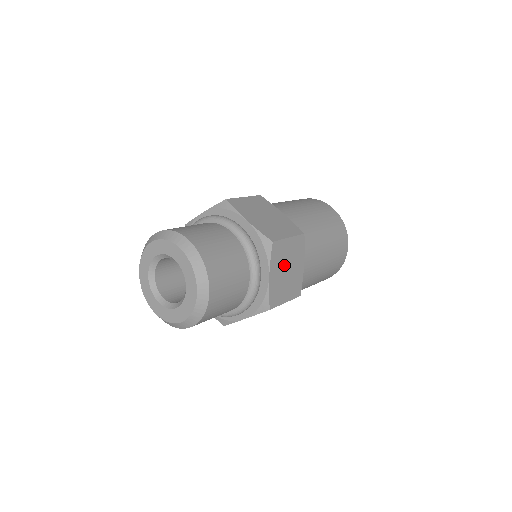
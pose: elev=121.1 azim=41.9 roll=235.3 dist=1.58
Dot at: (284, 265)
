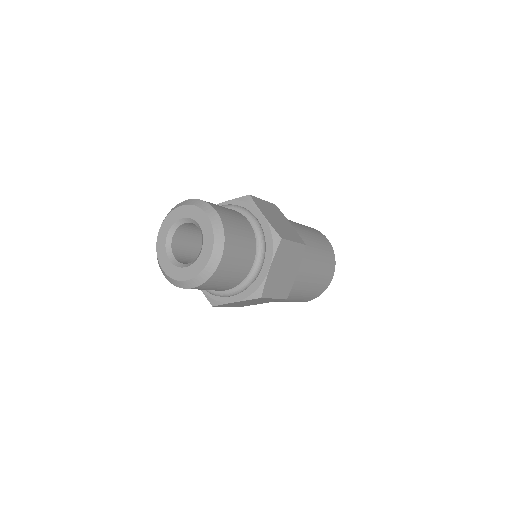
Dot at: (283, 264)
